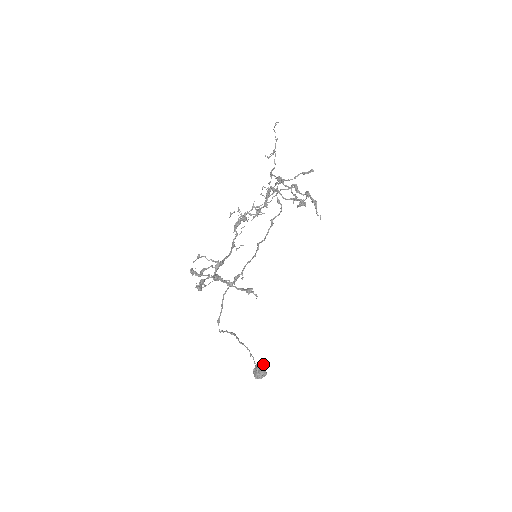
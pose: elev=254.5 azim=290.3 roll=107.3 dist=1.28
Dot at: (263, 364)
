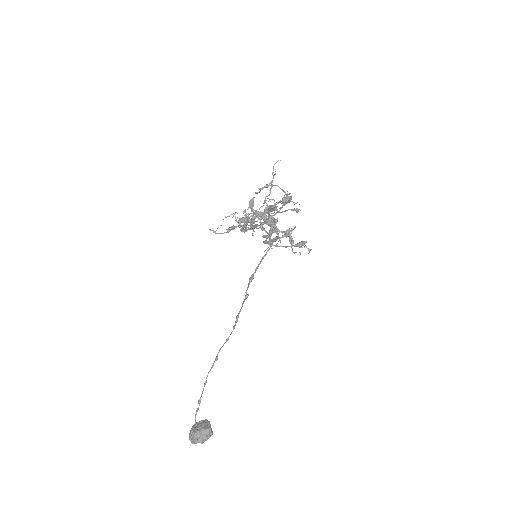
Dot at: occluded
